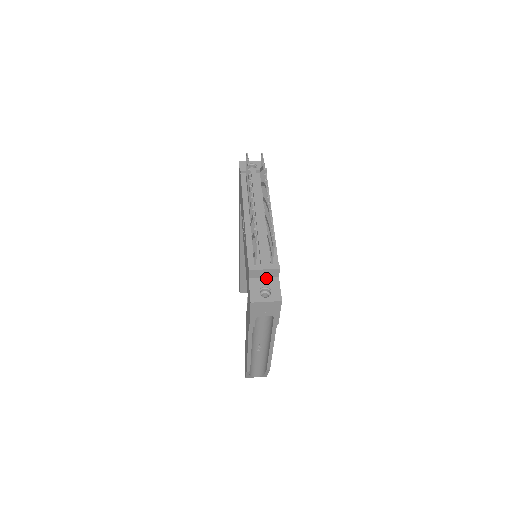
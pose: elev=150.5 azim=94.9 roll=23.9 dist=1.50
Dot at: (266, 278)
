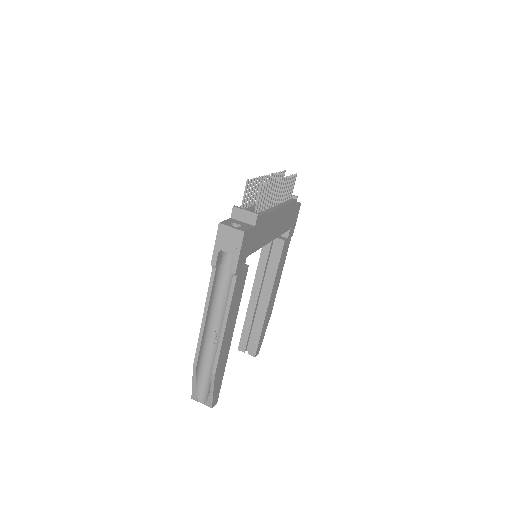
Dot at: (244, 223)
